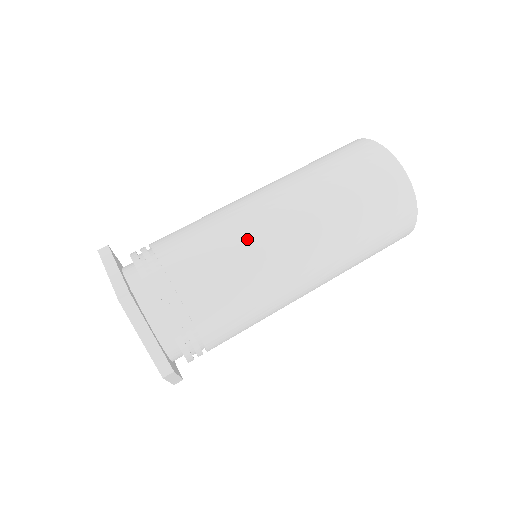
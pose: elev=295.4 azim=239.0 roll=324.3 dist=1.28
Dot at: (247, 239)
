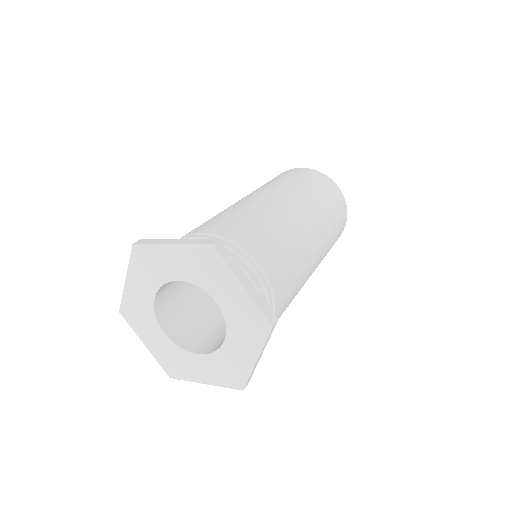
Dot at: (269, 213)
